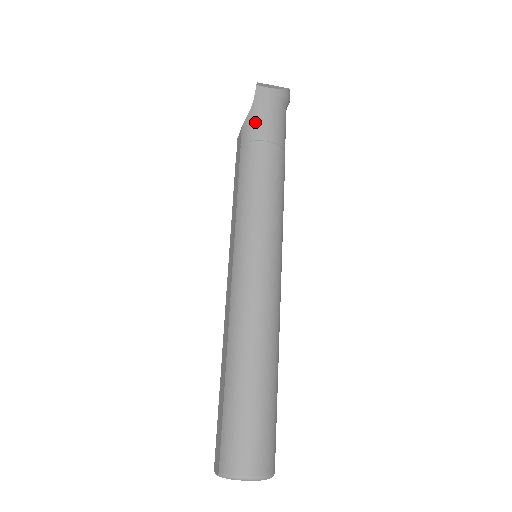
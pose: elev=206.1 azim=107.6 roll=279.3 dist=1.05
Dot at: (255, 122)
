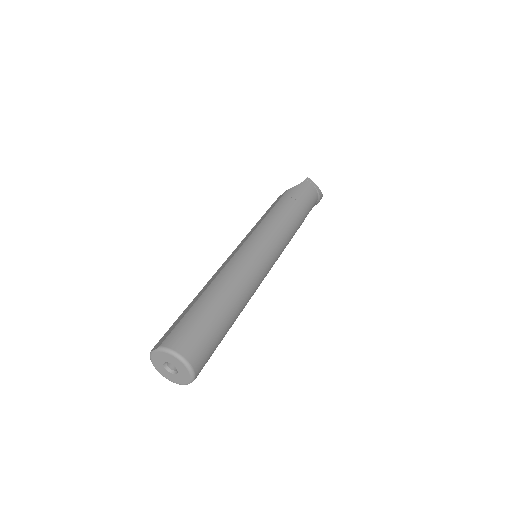
Dot at: (298, 191)
